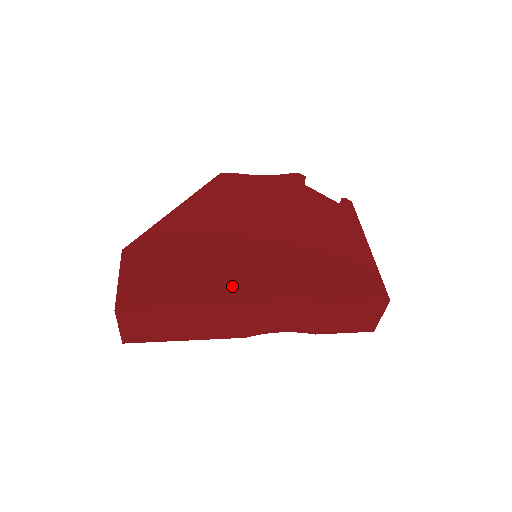
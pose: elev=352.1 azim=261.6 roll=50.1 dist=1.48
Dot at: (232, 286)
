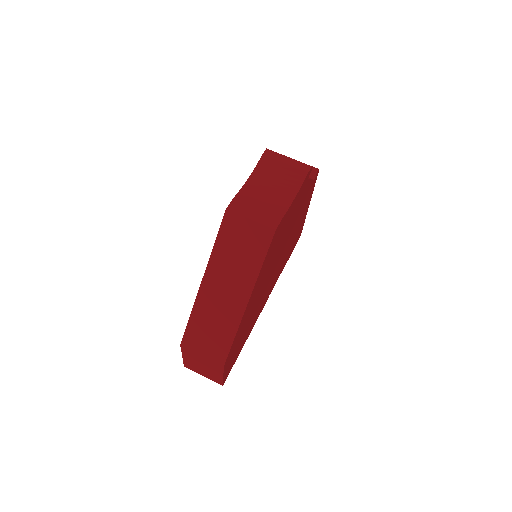
Dot at: occluded
